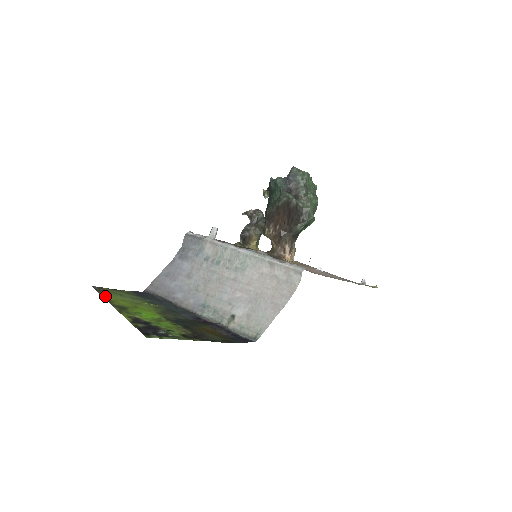
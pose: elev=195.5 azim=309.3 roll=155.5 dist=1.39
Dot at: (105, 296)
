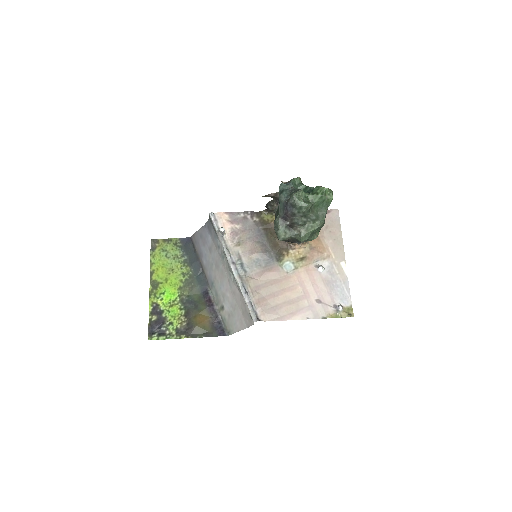
Dot at: (152, 262)
